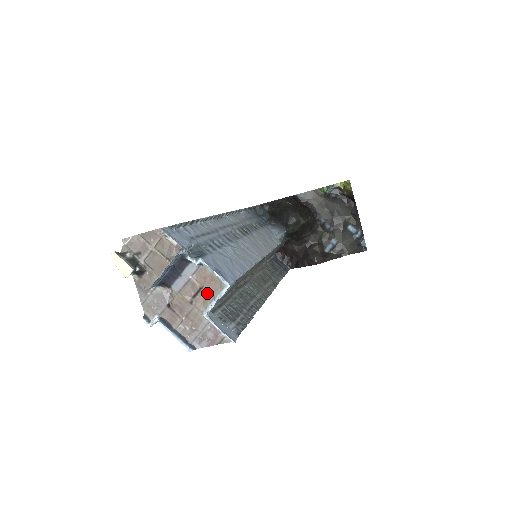
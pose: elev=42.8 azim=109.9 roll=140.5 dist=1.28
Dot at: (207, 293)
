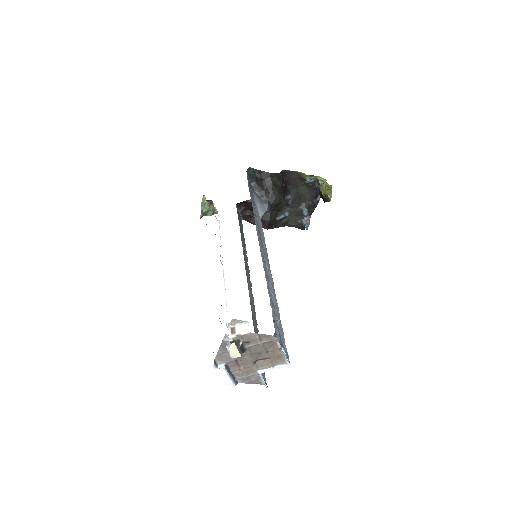
Dot at: (270, 362)
